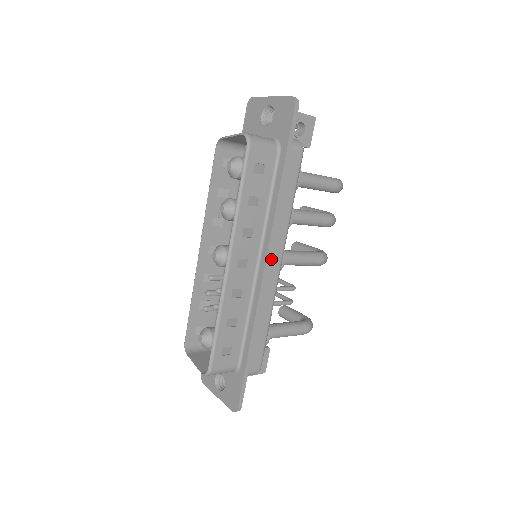
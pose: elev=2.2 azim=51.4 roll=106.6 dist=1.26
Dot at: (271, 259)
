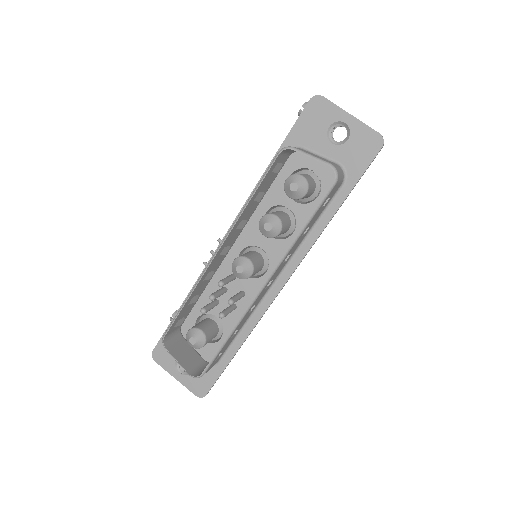
Dot at: occluded
